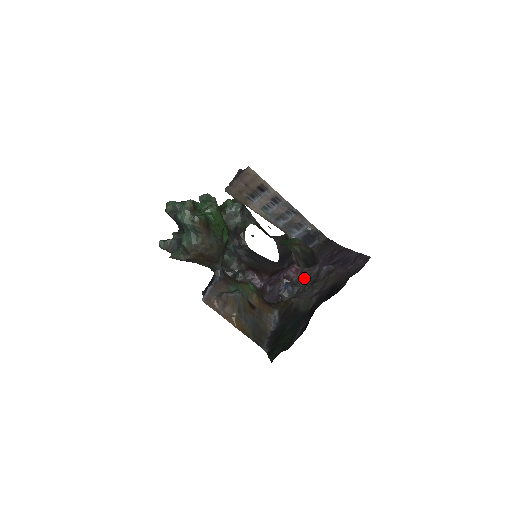
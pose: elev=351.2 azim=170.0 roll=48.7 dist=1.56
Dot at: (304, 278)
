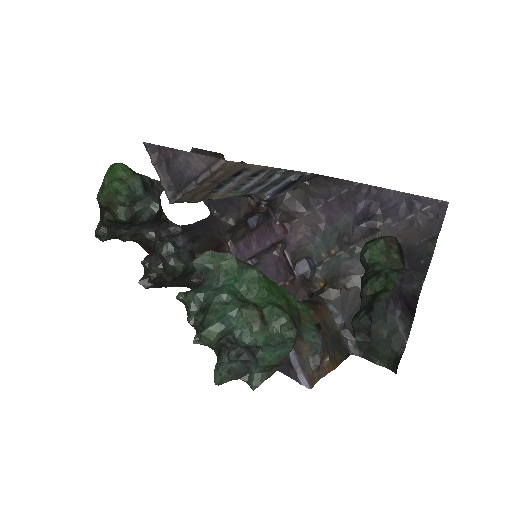
Dot at: (307, 235)
